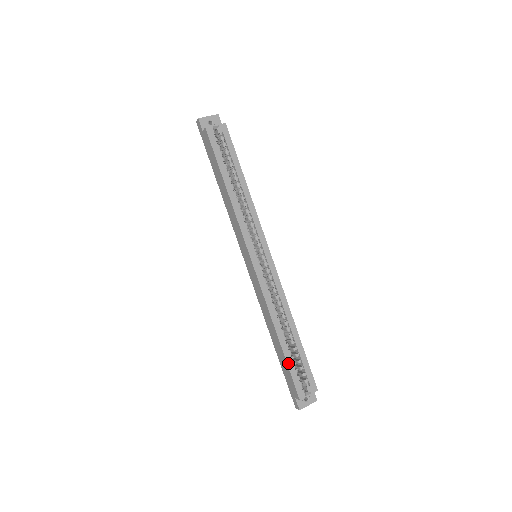
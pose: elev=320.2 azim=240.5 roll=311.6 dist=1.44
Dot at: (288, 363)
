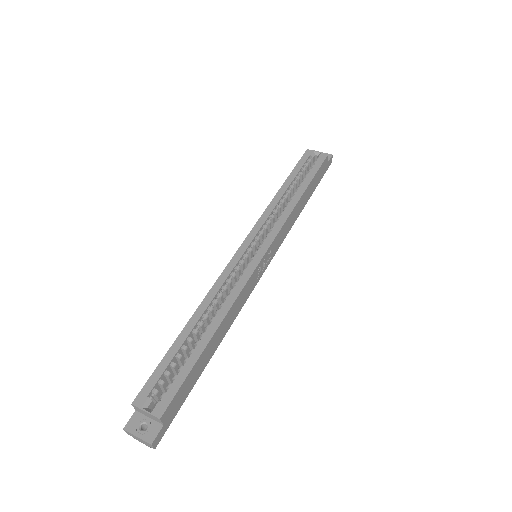
Dot at: (168, 354)
